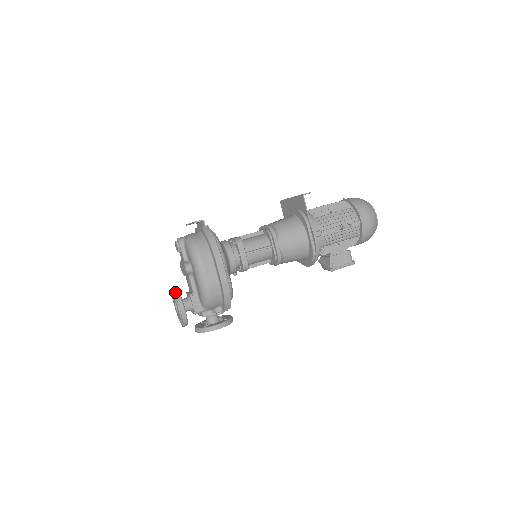
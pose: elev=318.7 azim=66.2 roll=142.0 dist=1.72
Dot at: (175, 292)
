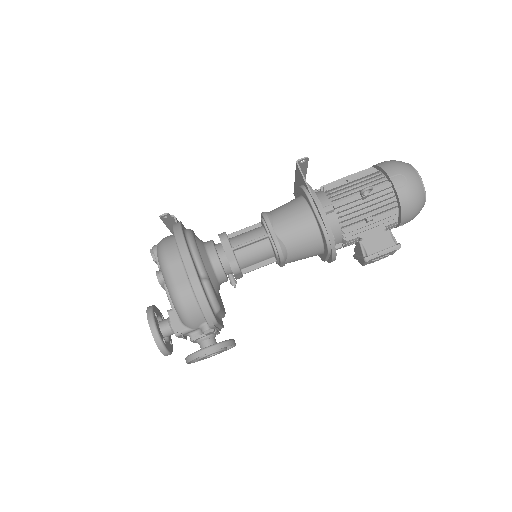
Dot at: (147, 309)
